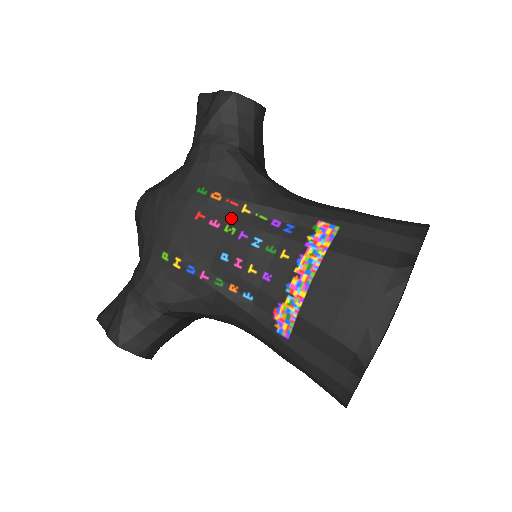
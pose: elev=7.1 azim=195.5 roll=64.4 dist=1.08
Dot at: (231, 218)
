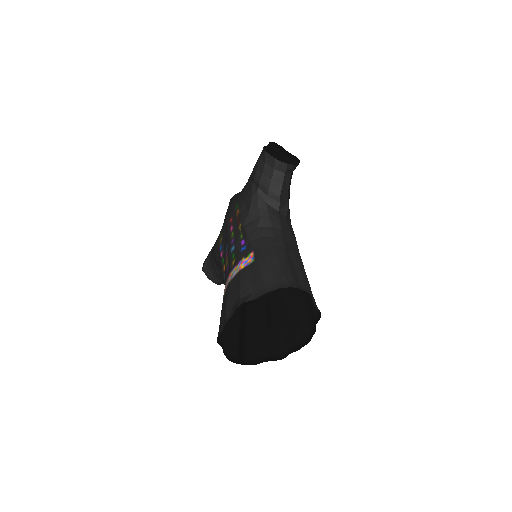
Dot at: (236, 229)
